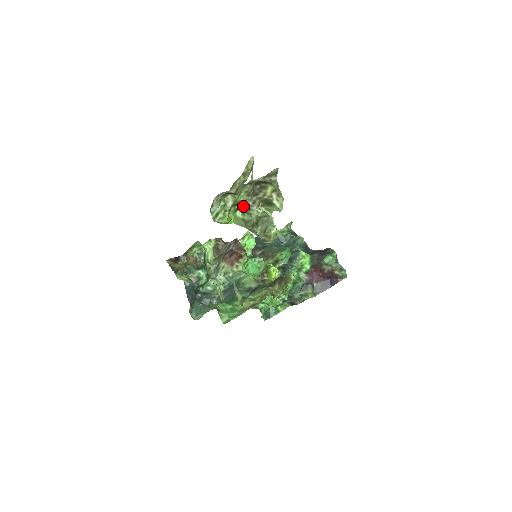
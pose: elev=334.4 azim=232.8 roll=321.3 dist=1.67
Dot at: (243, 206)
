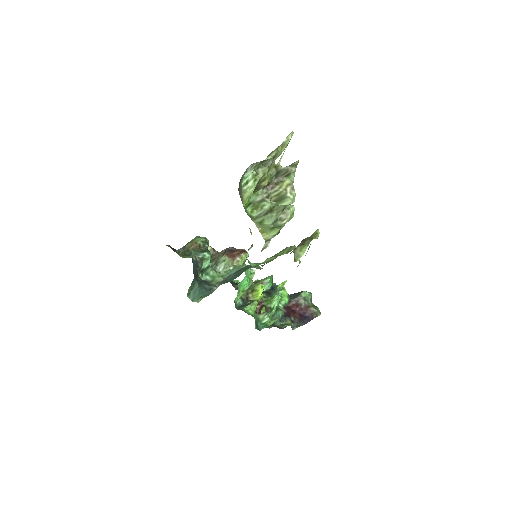
Dot at: (257, 199)
